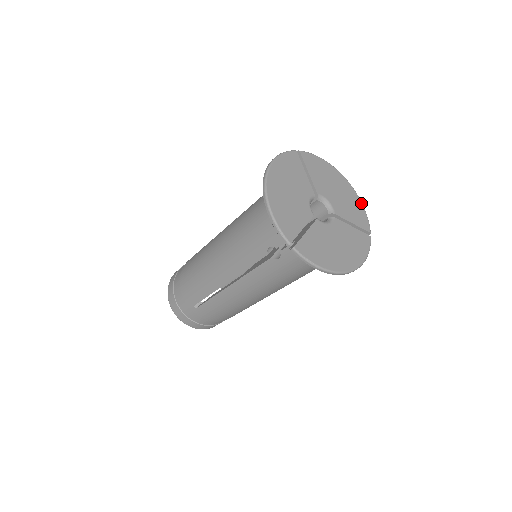
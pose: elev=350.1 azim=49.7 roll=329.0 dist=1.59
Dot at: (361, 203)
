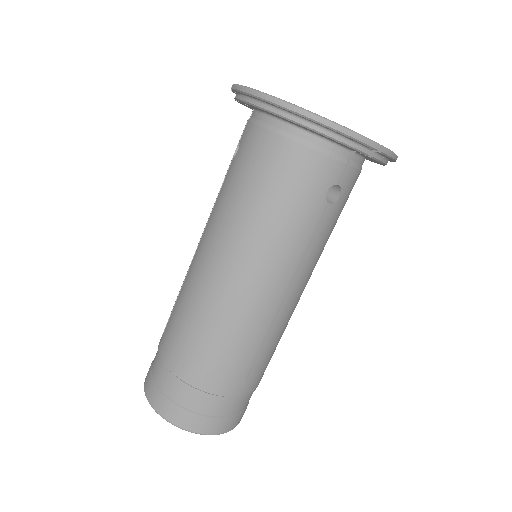
Dot at: occluded
